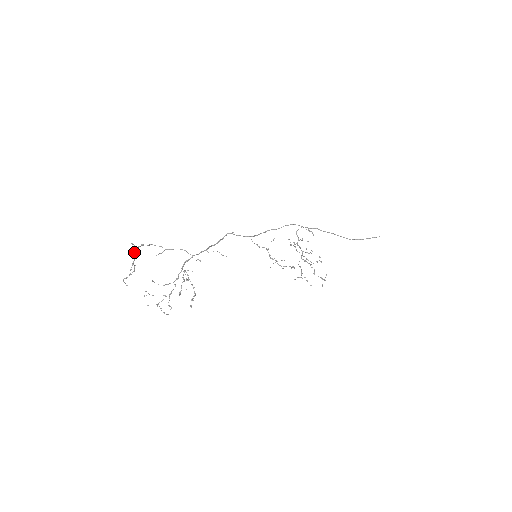
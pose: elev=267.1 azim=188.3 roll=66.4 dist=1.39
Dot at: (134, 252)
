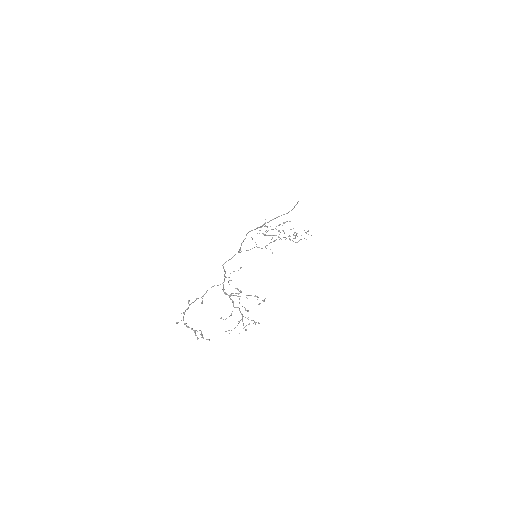
Dot at: (185, 323)
